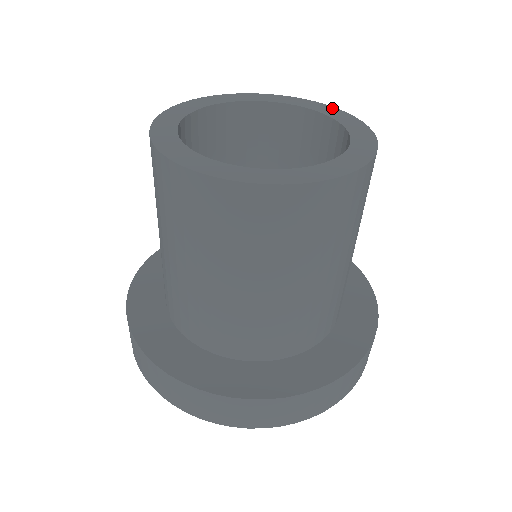
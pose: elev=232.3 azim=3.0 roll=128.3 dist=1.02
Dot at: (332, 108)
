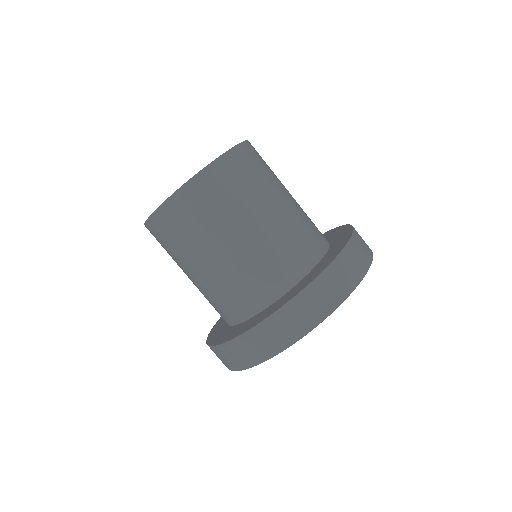
Dot at: occluded
